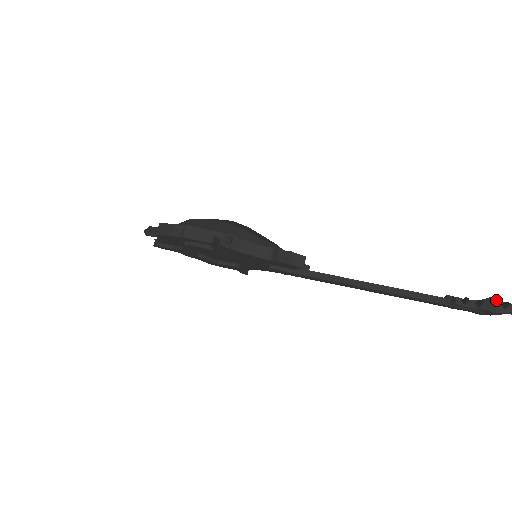
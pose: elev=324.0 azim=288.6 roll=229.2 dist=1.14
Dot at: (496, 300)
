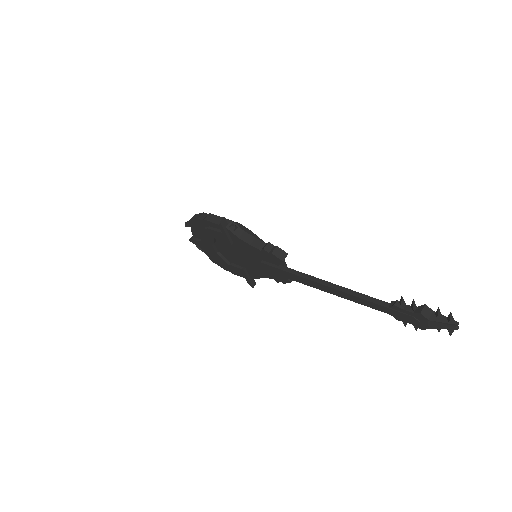
Dot at: (432, 310)
